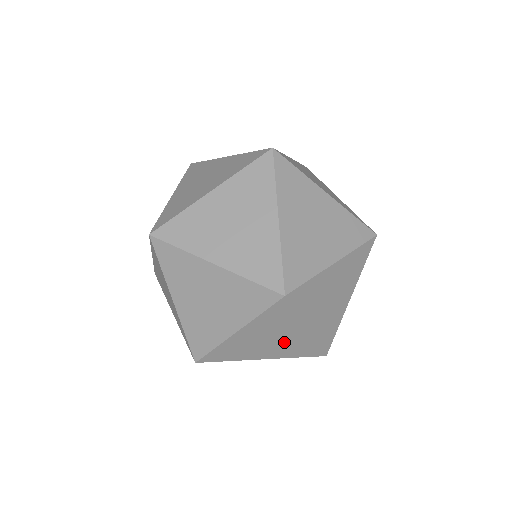
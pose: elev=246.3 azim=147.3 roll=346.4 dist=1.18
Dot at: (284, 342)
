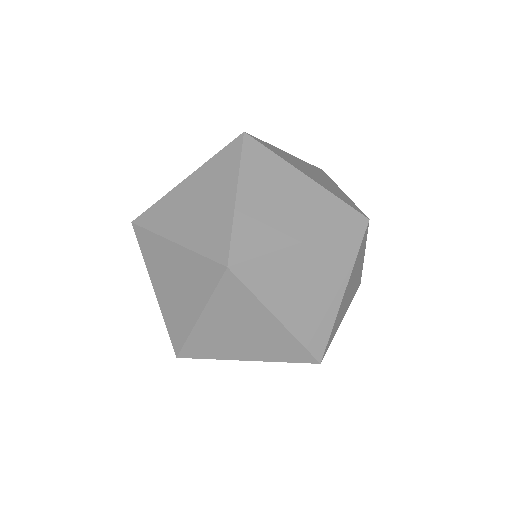
Dot at: occluded
